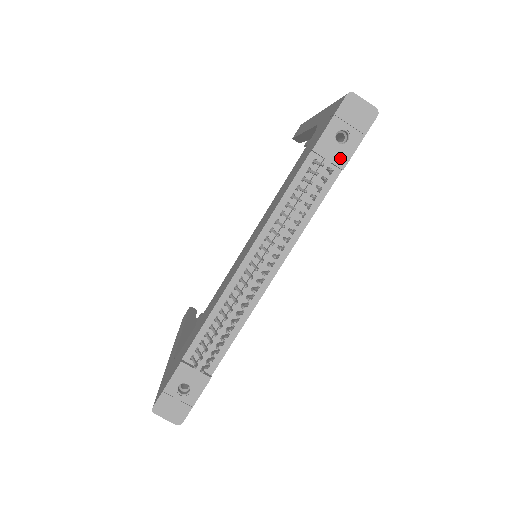
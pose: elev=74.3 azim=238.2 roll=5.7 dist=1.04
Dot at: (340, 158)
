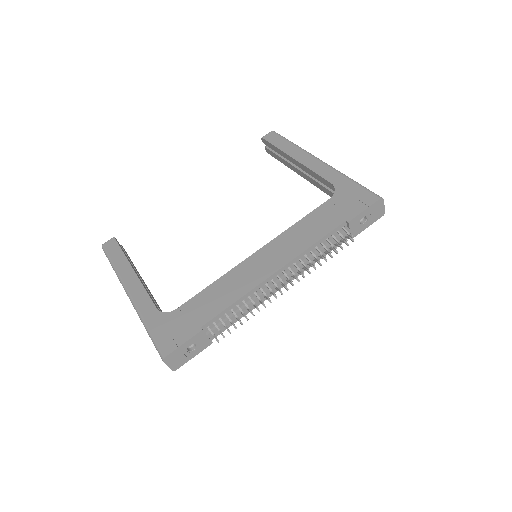
Dot at: (355, 232)
